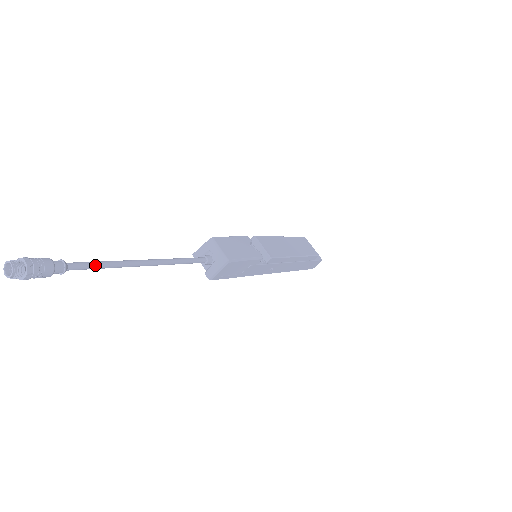
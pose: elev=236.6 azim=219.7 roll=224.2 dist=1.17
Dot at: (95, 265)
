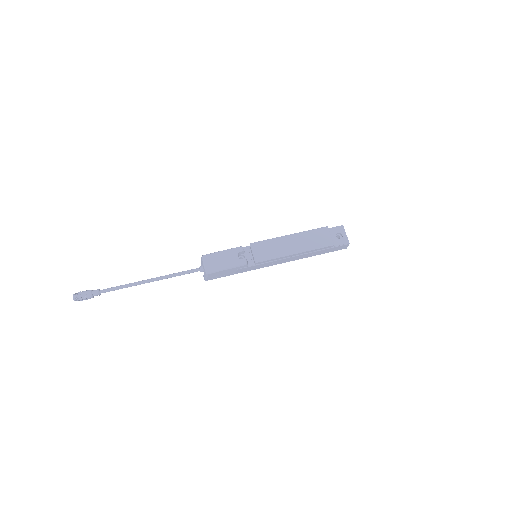
Dot at: (116, 289)
